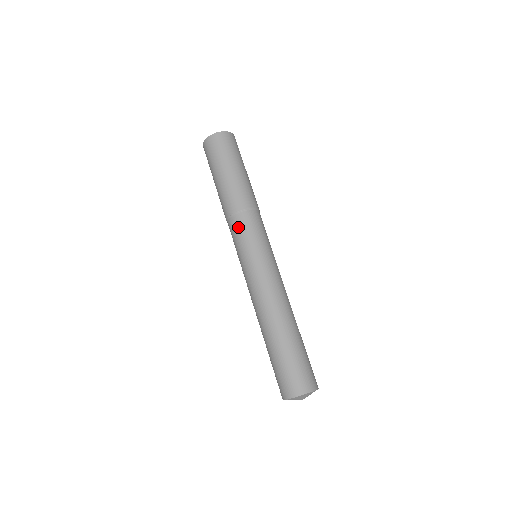
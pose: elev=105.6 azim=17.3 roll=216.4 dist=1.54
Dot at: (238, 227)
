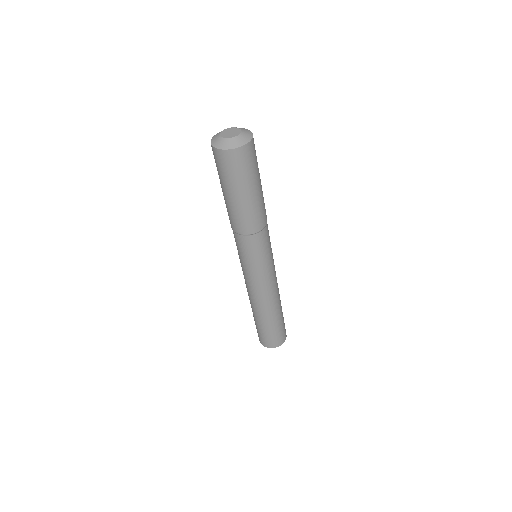
Dot at: (250, 246)
